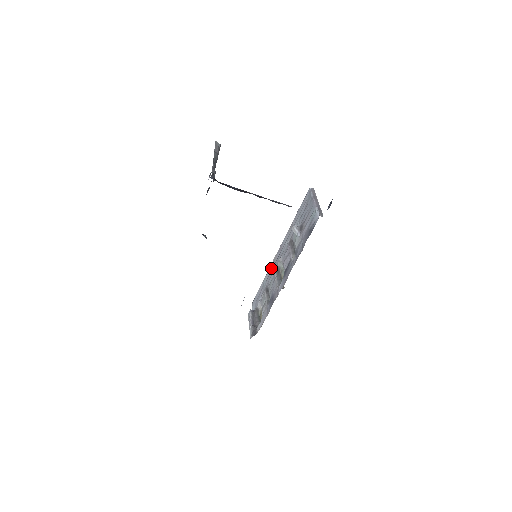
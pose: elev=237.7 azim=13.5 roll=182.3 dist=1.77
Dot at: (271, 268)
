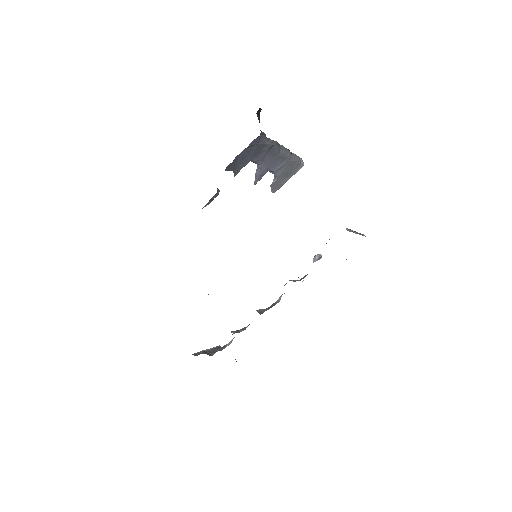
Dot at: occluded
